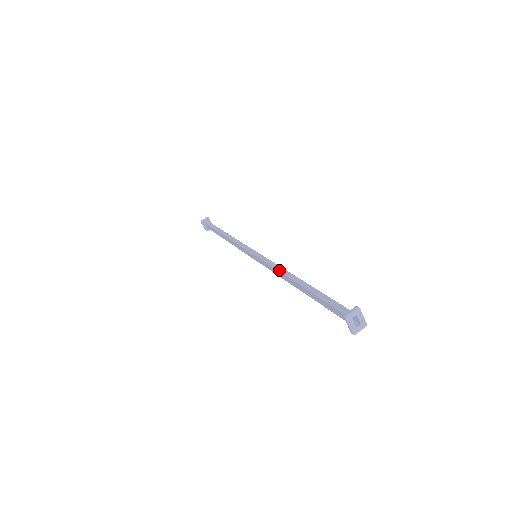
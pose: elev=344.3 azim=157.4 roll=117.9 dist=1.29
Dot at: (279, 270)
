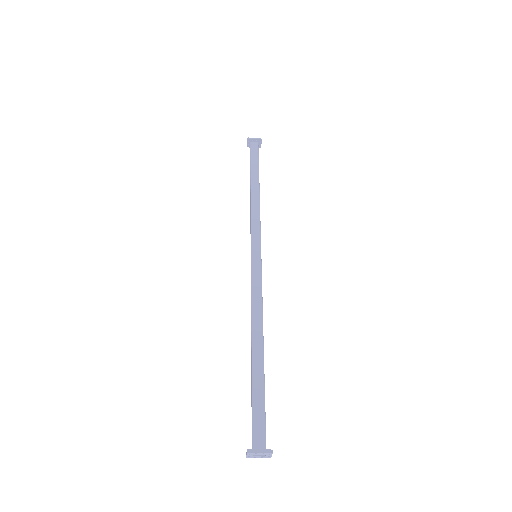
Dot at: occluded
